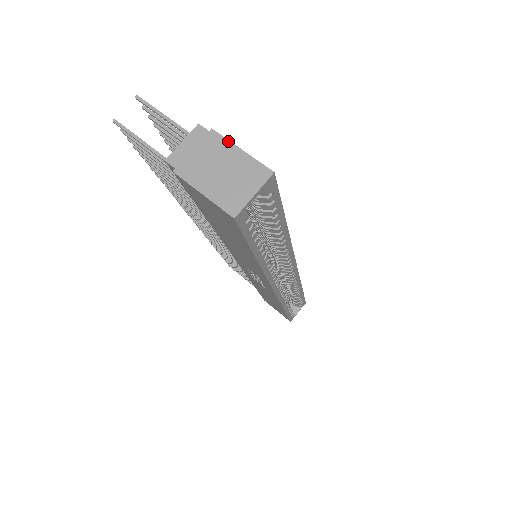
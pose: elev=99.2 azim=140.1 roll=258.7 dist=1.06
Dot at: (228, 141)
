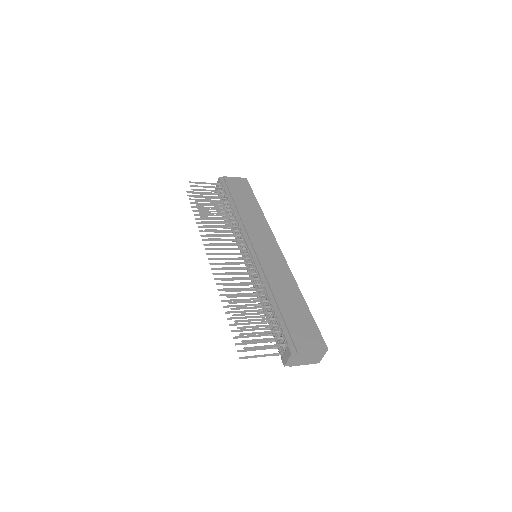
Dot at: (307, 352)
